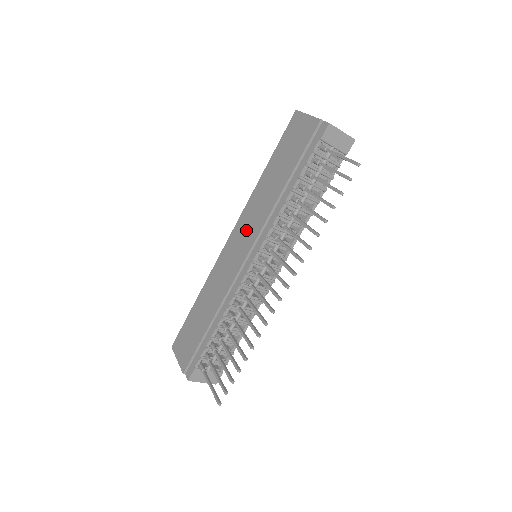
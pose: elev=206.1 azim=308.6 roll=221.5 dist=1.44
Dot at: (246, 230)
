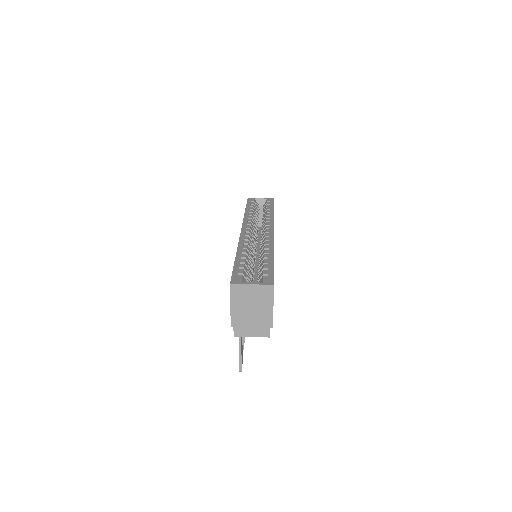
Dot at: occluded
